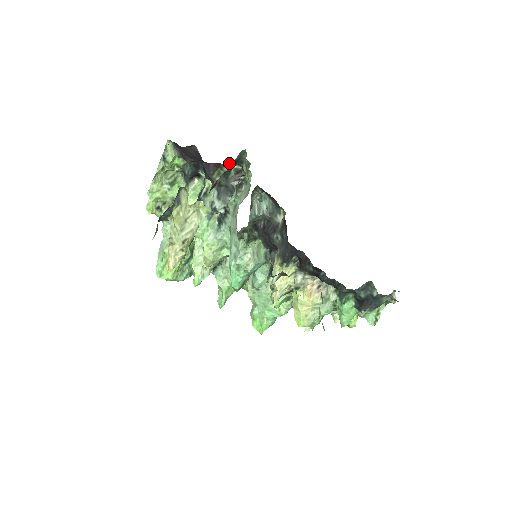
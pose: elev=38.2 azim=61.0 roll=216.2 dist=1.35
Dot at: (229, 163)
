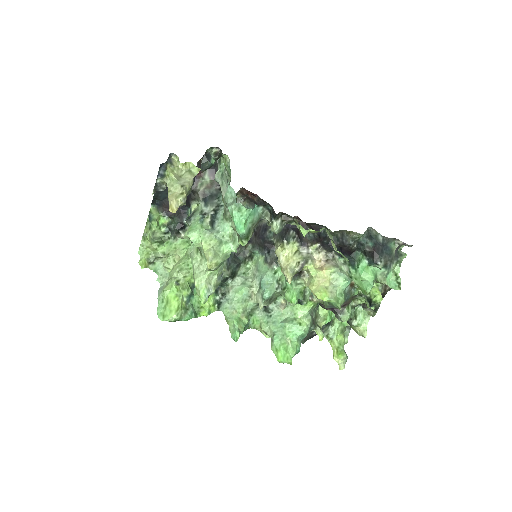
Dot at: (208, 170)
